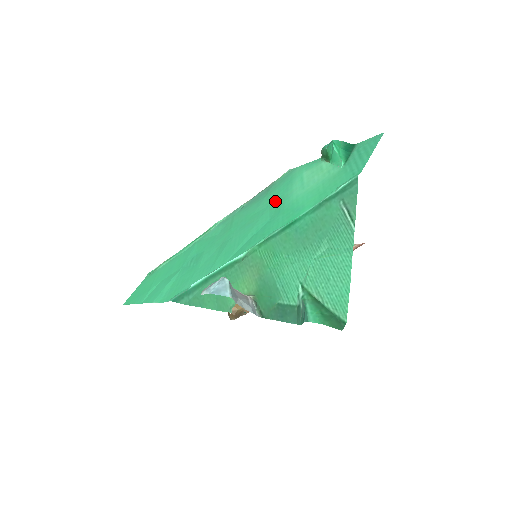
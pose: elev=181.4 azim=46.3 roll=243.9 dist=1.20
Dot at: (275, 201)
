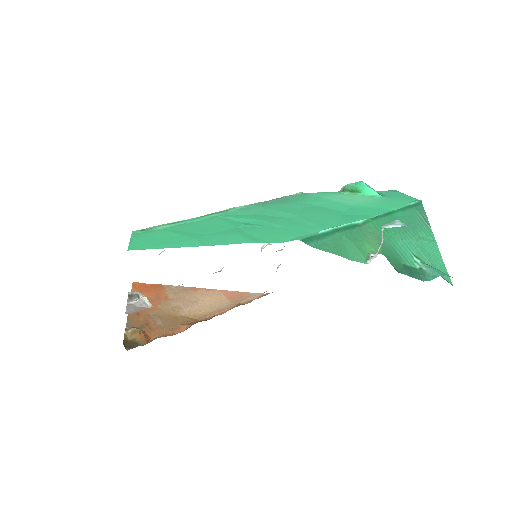
Dot at: (323, 204)
